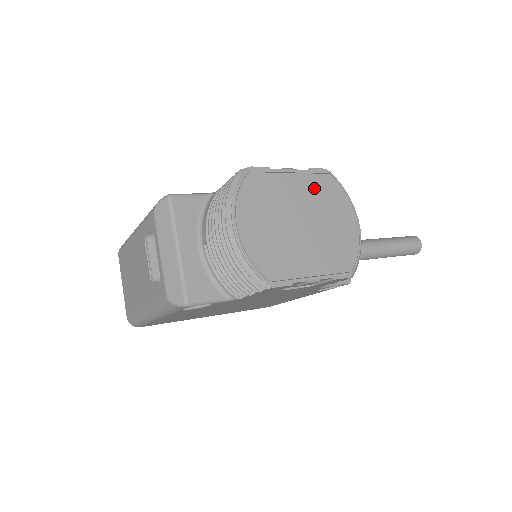
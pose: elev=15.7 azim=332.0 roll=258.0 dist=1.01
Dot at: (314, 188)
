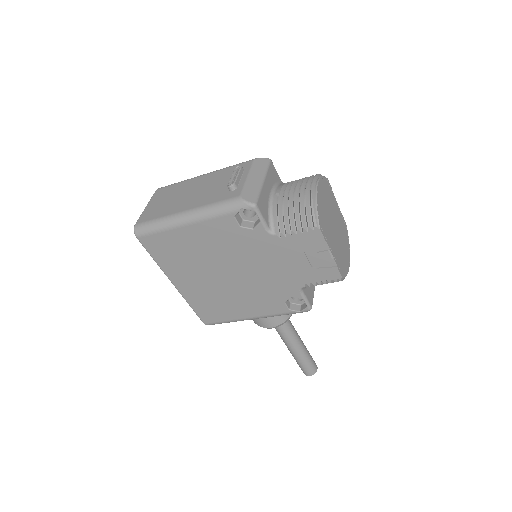
Dot at: (341, 223)
